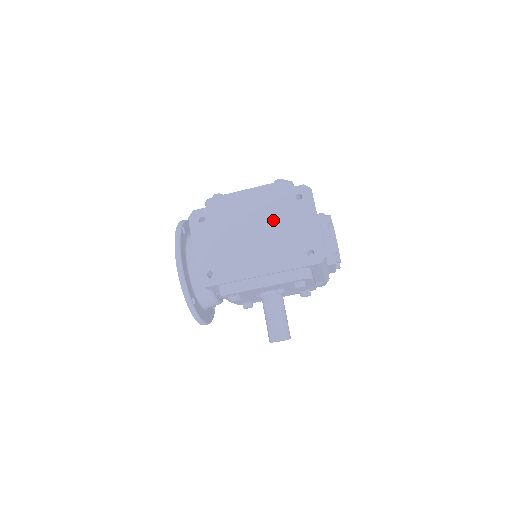
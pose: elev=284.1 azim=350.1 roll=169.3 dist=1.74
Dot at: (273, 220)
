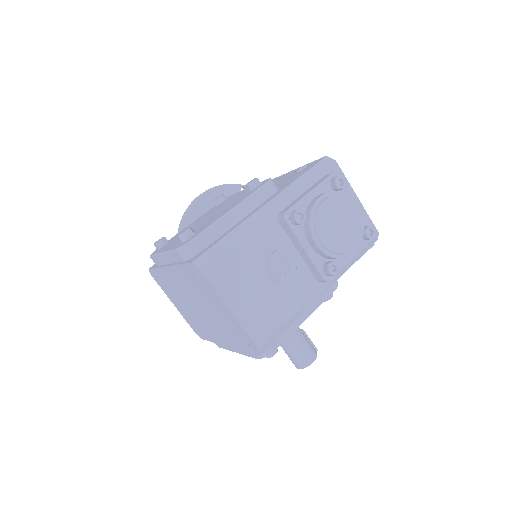
Dot at: (198, 297)
